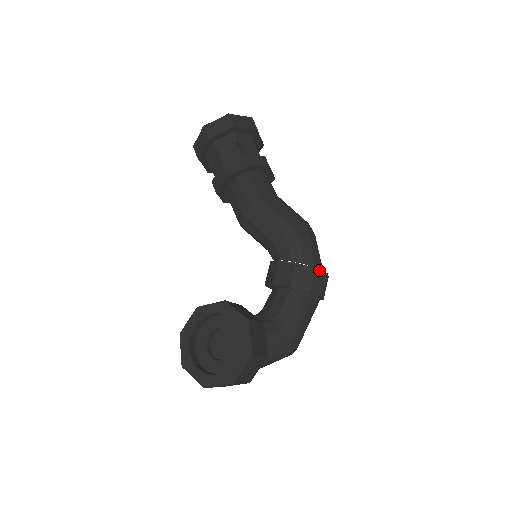
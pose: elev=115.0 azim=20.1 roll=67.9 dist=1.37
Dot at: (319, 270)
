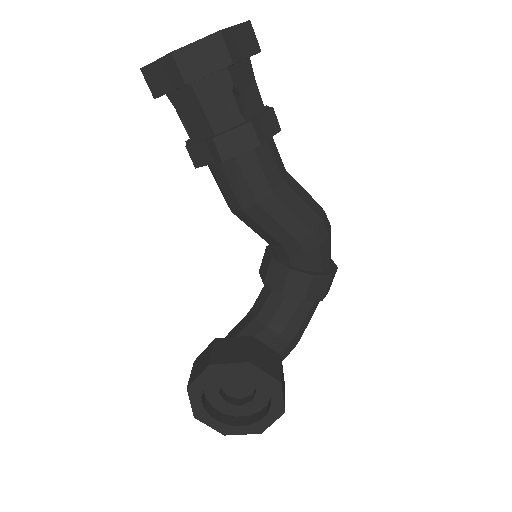
Dot at: (334, 273)
